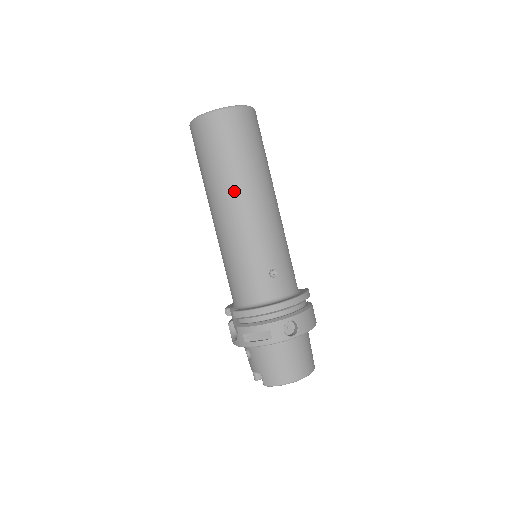
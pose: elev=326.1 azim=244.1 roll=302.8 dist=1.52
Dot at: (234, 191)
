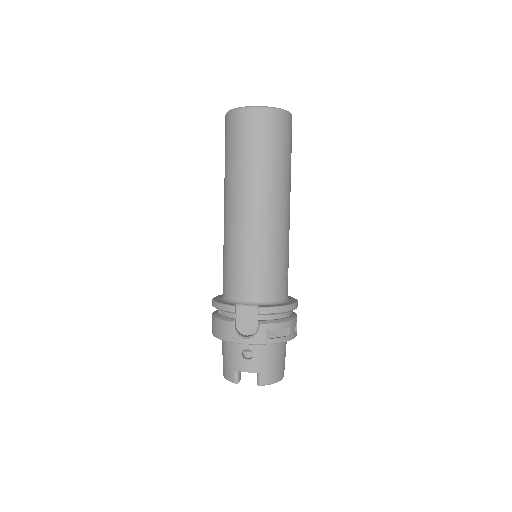
Dot at: (283, 190)
